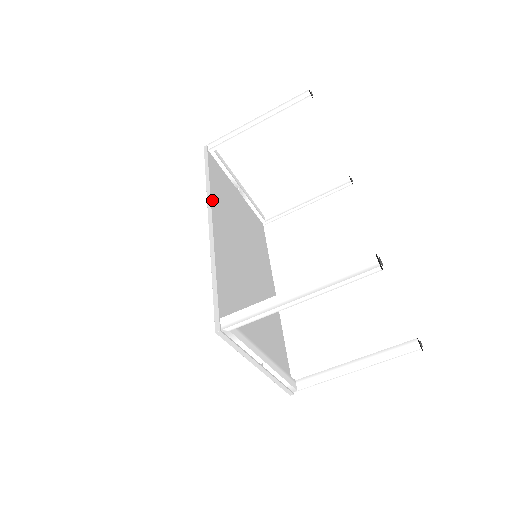
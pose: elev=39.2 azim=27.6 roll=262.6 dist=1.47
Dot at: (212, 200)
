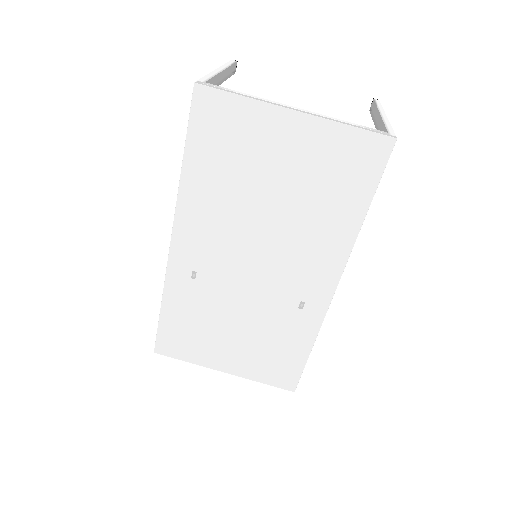
Dot at: (170, 272)
